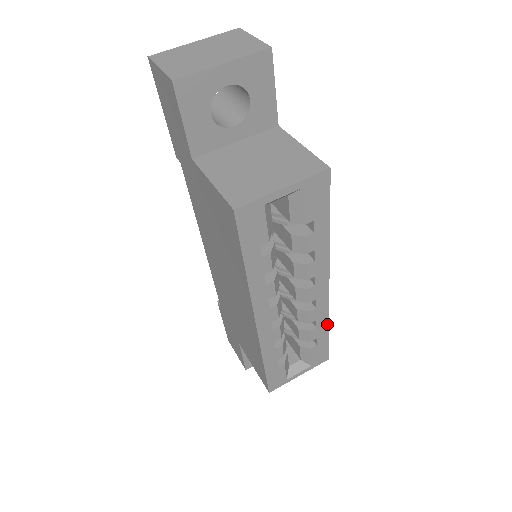
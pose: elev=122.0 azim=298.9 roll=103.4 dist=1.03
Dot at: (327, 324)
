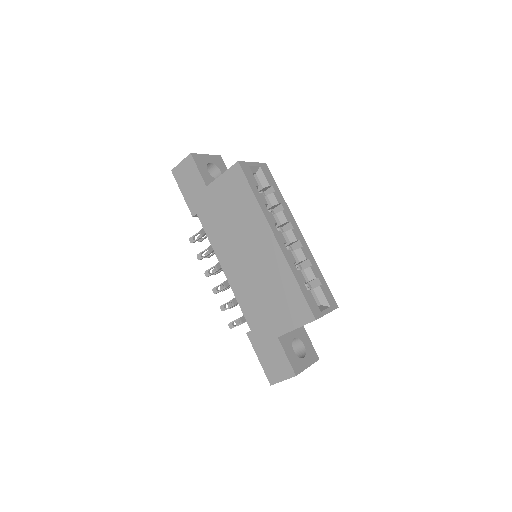
Dot at: (317, 267)
